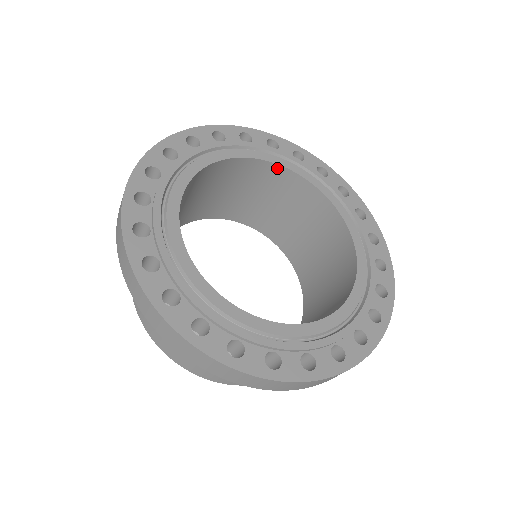
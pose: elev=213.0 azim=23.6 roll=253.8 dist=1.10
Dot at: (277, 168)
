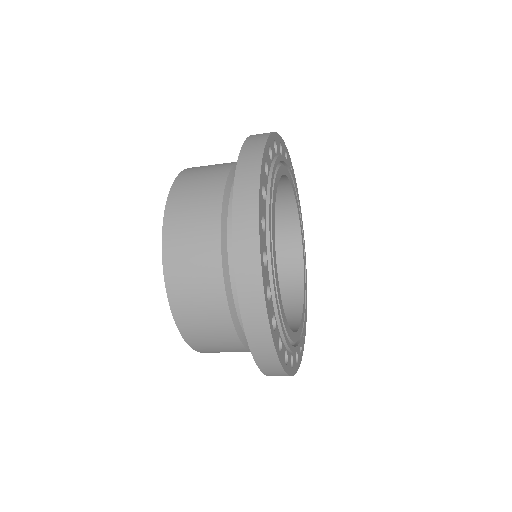
Dot at: (286, 183)
